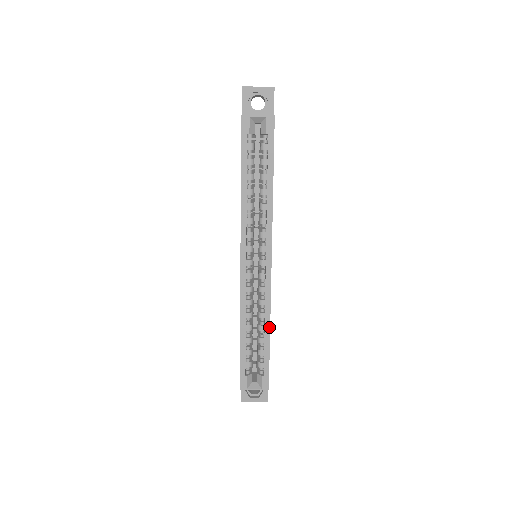
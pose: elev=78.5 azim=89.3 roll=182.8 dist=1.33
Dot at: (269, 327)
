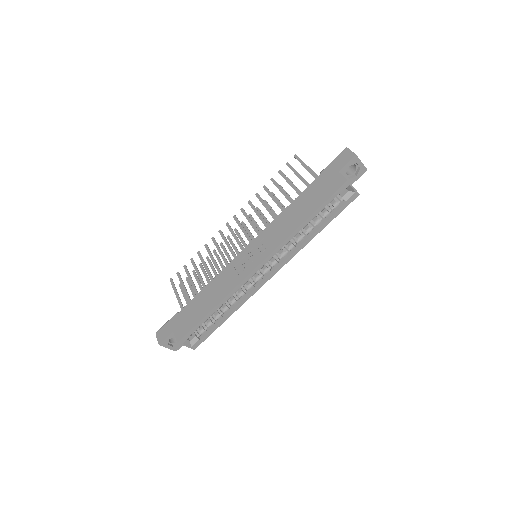
Dot at: occluded
